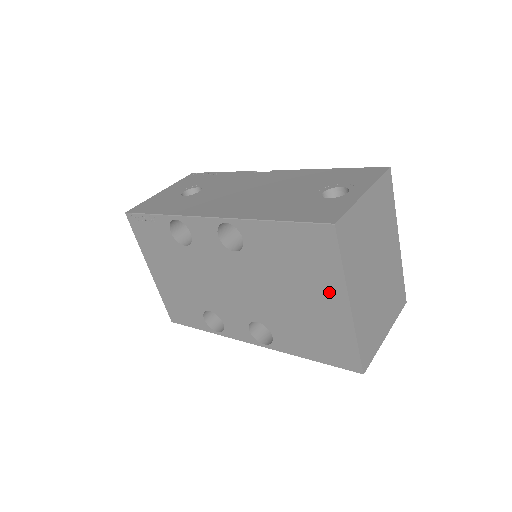
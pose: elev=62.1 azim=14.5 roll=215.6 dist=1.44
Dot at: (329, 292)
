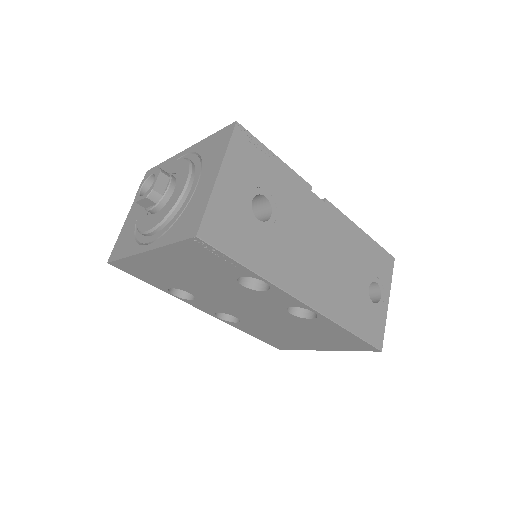
Dot at: (324, 346)
